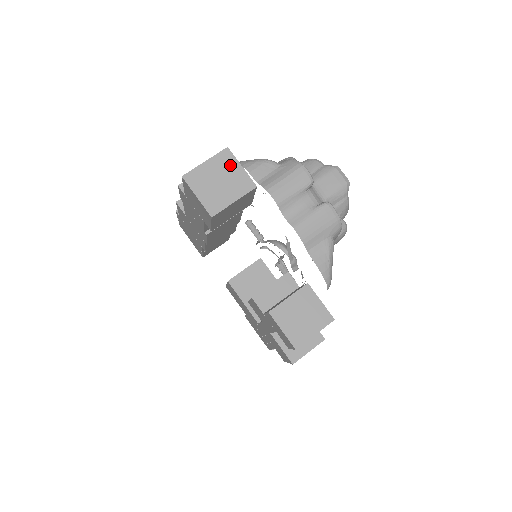
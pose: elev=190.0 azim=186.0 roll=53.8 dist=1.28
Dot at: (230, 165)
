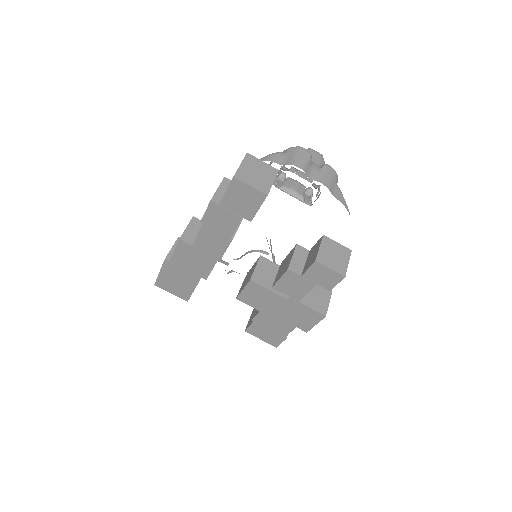
Dot at: (256, 162)
